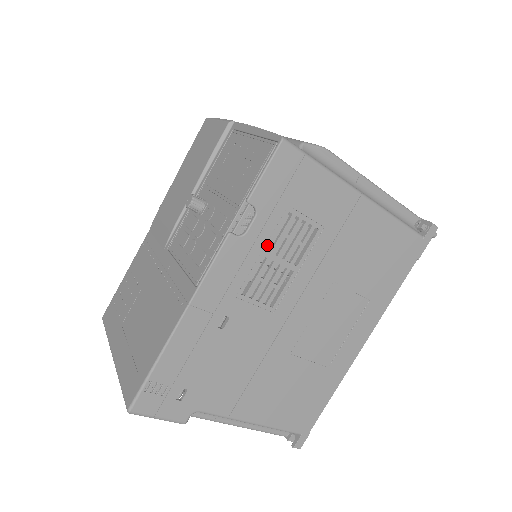
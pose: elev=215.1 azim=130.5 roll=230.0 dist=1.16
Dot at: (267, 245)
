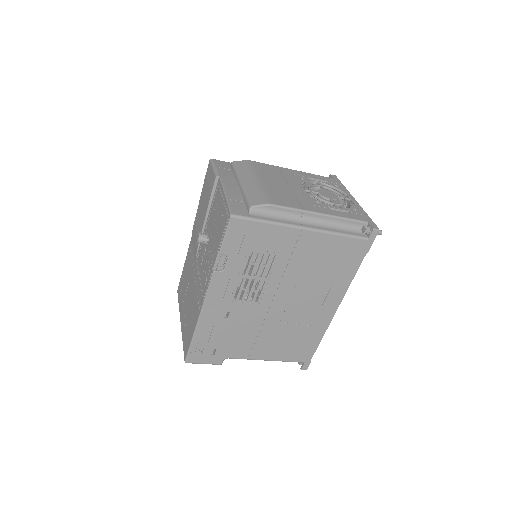
Dot at: (241, 272)
